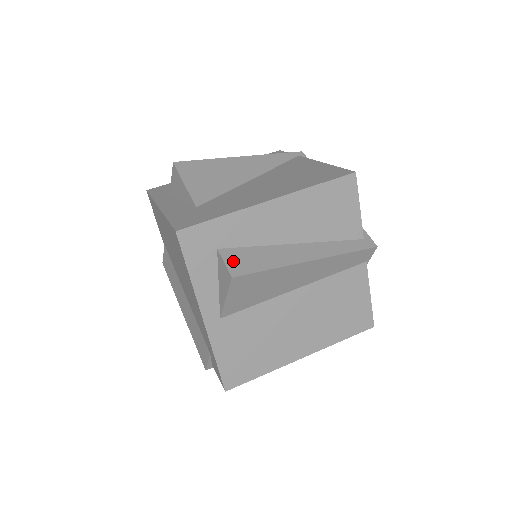
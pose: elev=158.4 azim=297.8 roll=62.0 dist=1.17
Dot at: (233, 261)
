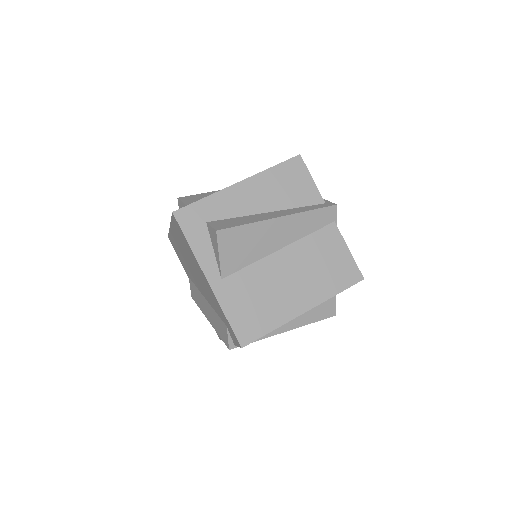
Dot at: (218, 225)
